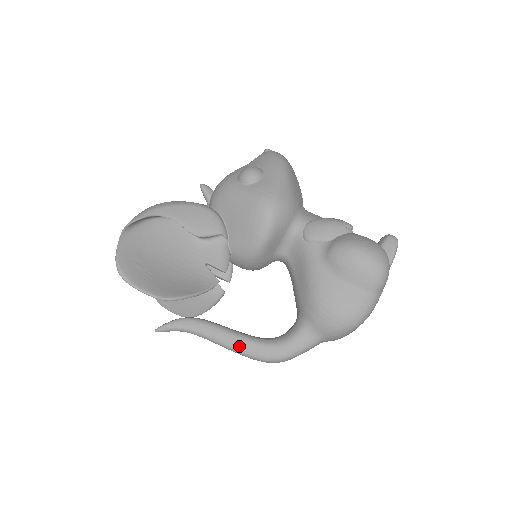
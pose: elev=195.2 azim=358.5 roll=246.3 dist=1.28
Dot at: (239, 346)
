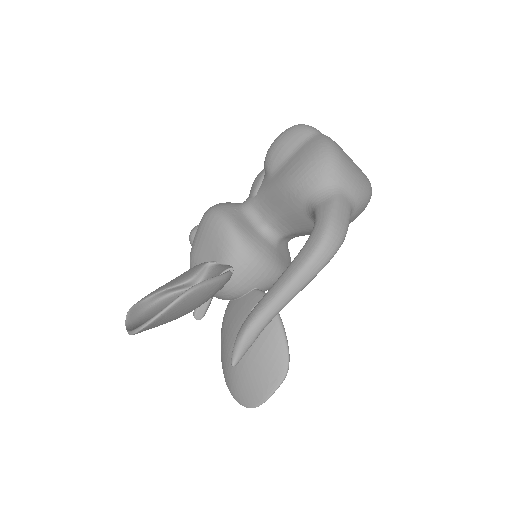
Dot at: (293, 270)
